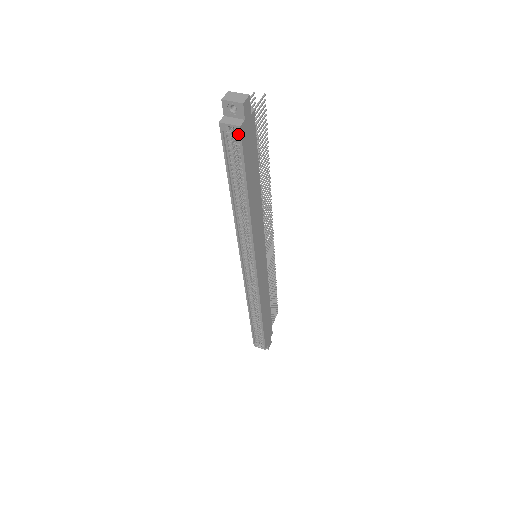
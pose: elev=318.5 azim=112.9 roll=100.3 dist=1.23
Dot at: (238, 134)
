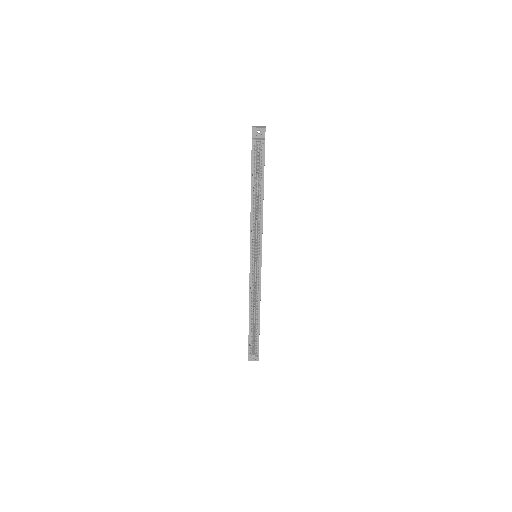
Dot at: (262, 146)
